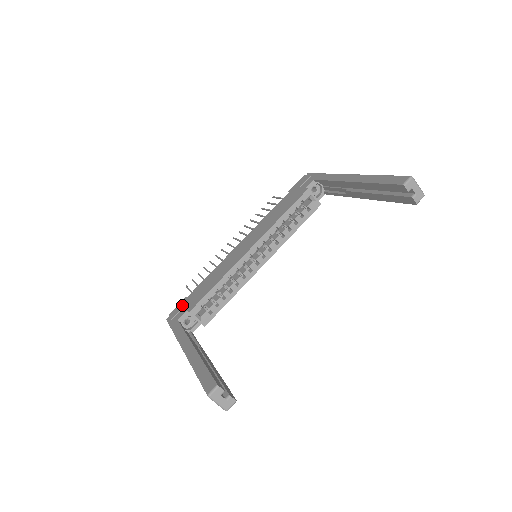
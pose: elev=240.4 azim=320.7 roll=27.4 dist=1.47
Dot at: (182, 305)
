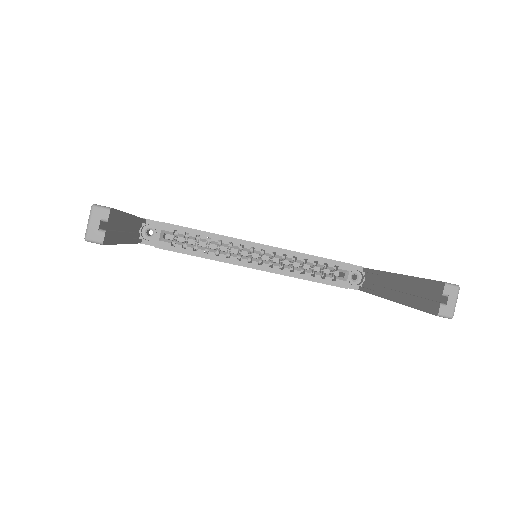
Dot at: occluded
